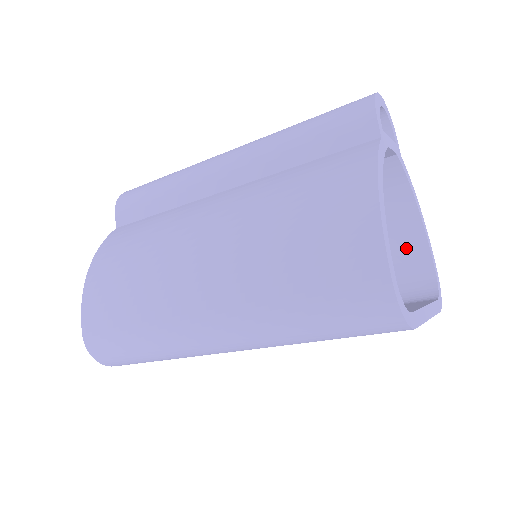
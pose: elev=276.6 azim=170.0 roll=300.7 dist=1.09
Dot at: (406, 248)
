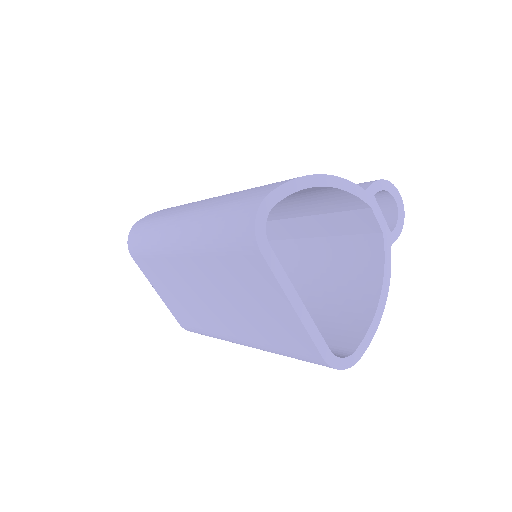
Dot at: (353, 326)
